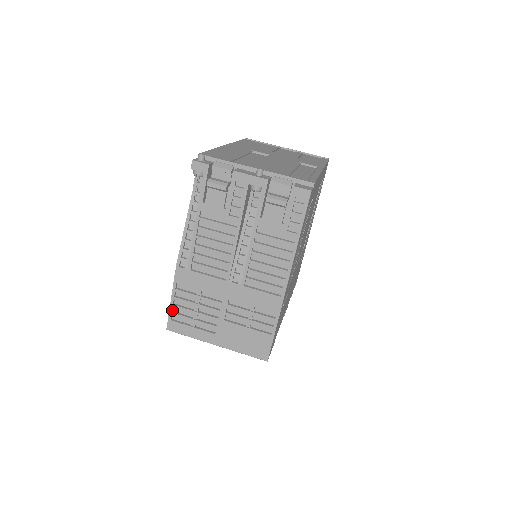
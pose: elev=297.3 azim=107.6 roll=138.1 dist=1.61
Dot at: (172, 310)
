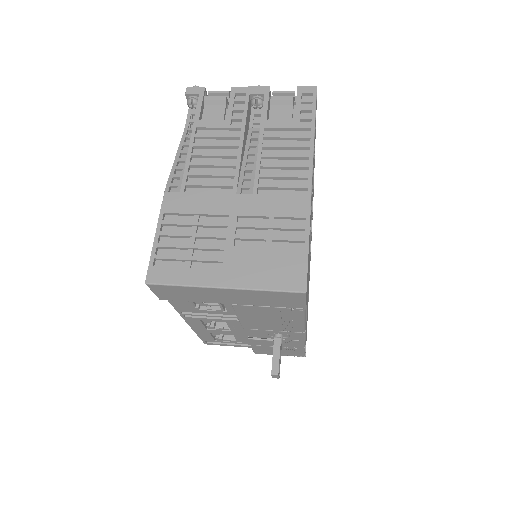
Dot at: (155, 252)
